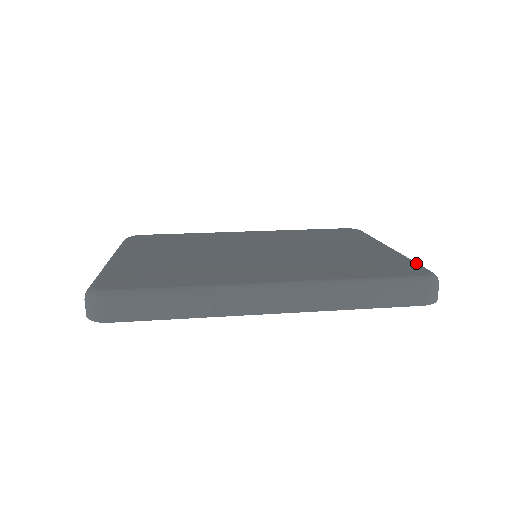
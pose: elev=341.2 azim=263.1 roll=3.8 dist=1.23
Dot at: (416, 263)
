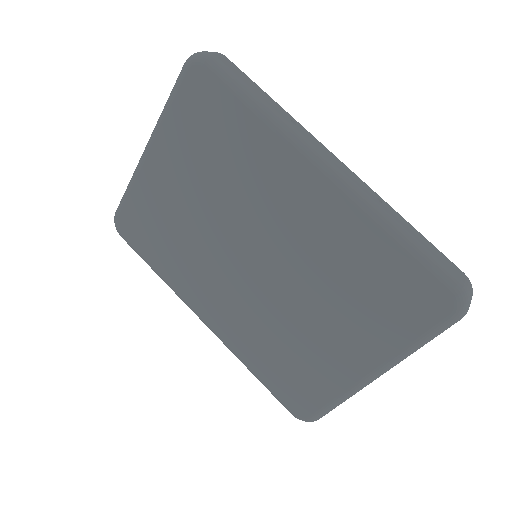
Dot at: (325, 408)
